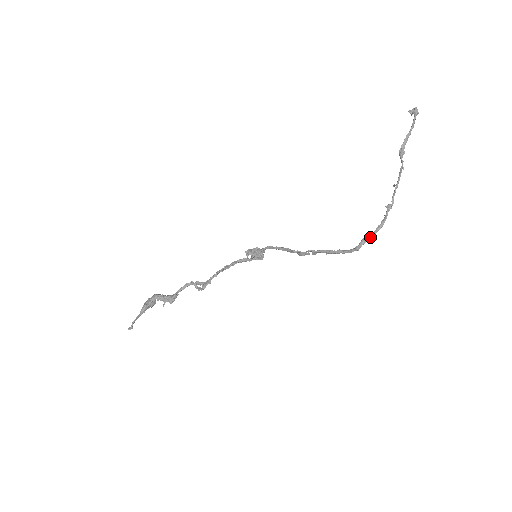
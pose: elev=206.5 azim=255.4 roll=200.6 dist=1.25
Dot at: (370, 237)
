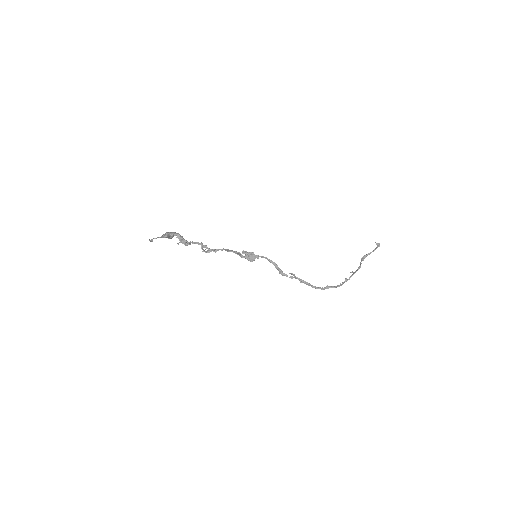
Dot at: (333, 287)
